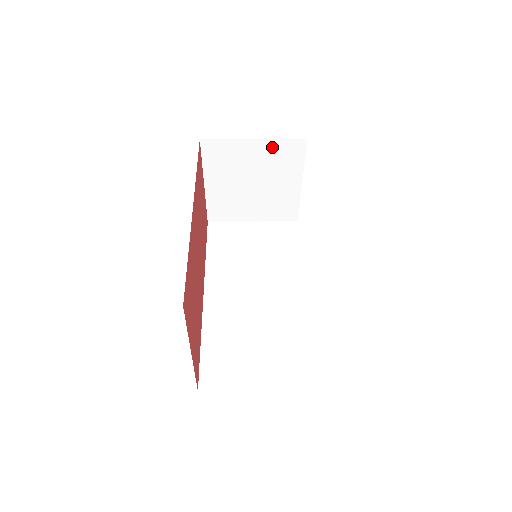
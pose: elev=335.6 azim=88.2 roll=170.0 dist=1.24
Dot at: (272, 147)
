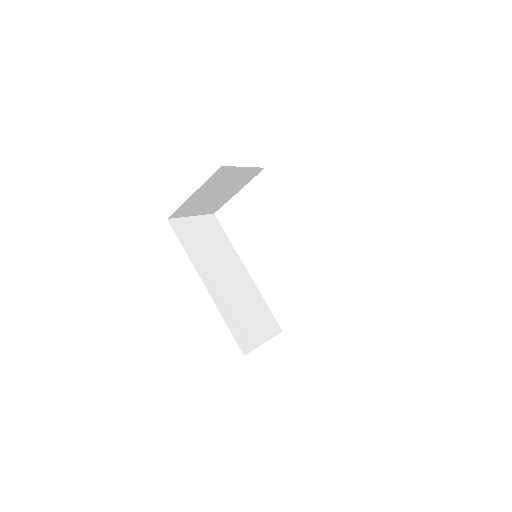
Dot at: (248, 171)
